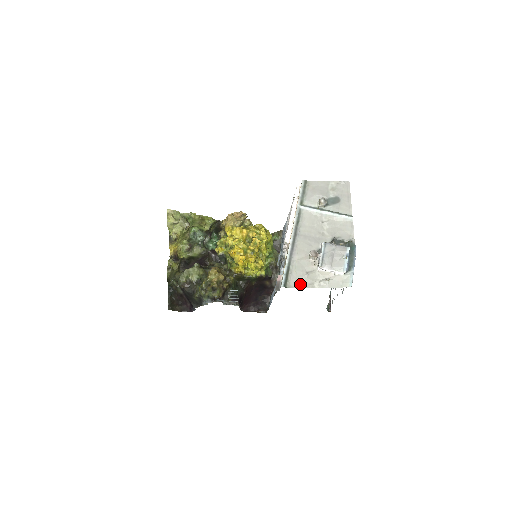
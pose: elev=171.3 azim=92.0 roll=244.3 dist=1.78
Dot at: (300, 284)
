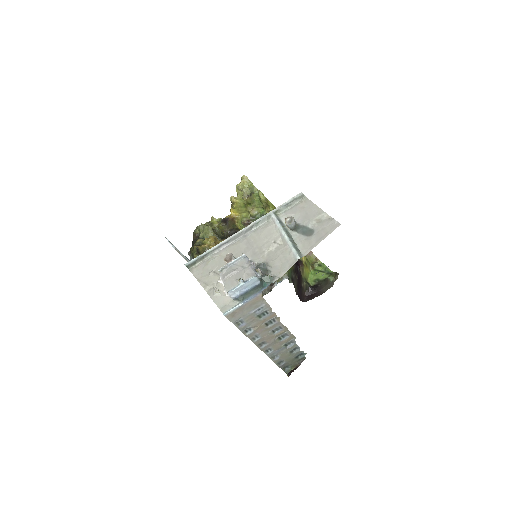
Dot at: (200, 276)
